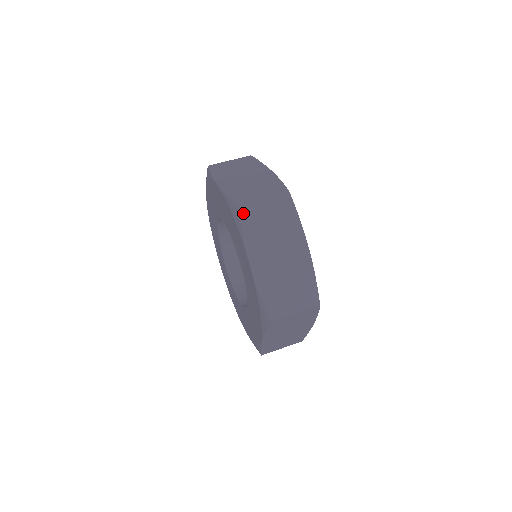
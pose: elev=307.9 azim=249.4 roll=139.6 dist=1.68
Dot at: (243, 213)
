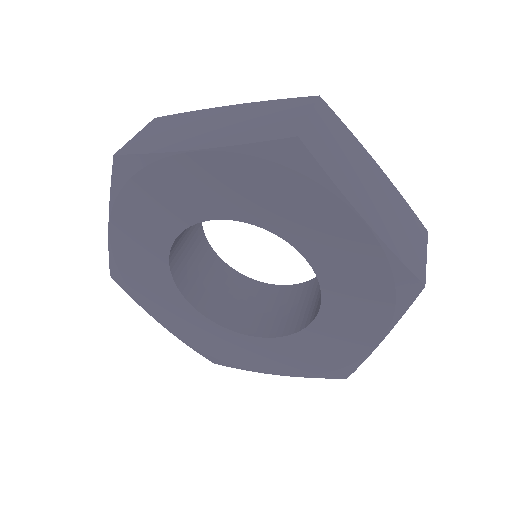
Dot at: (309, 145)
